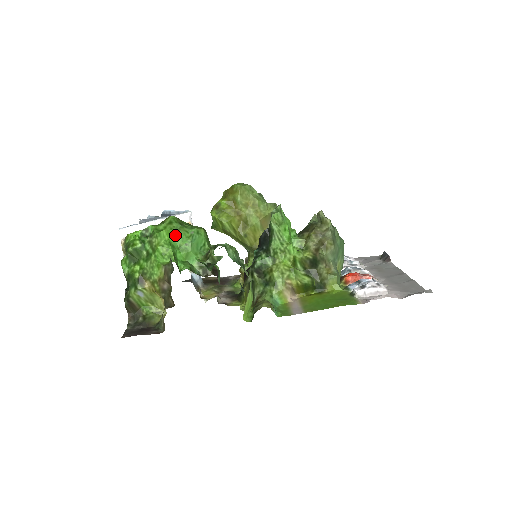
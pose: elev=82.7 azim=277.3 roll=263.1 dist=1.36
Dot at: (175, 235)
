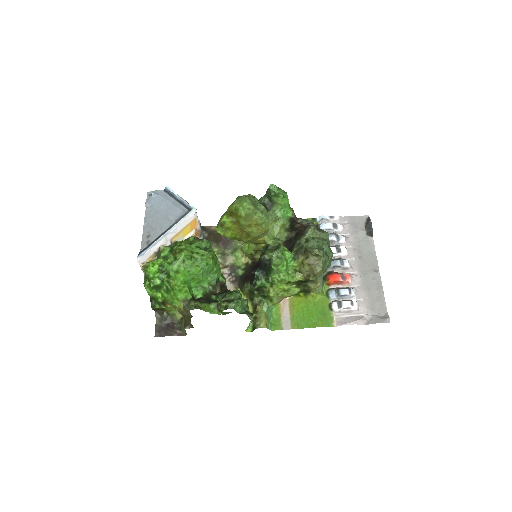
Dot at: (188, 273)
